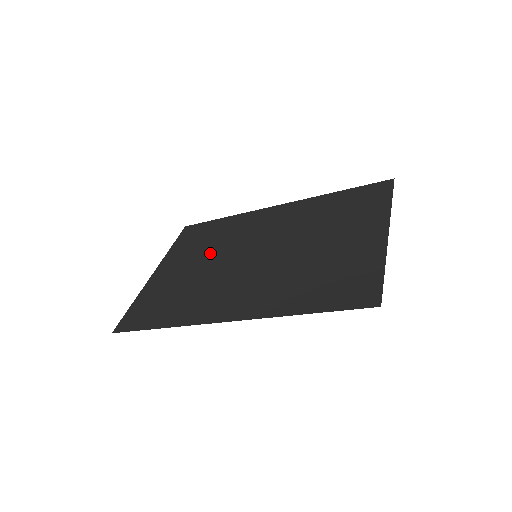
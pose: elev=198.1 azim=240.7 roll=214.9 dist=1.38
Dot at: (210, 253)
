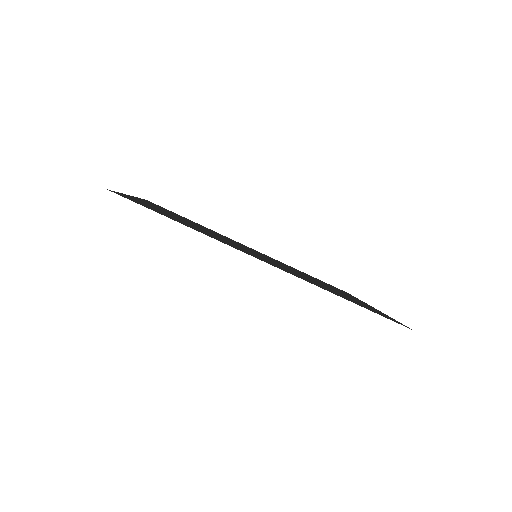
Dot at: occluded
